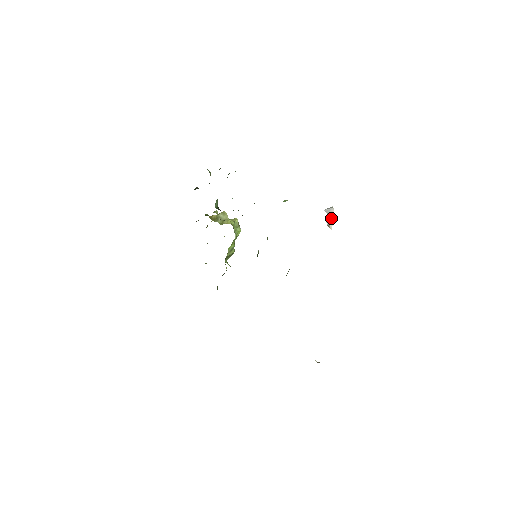
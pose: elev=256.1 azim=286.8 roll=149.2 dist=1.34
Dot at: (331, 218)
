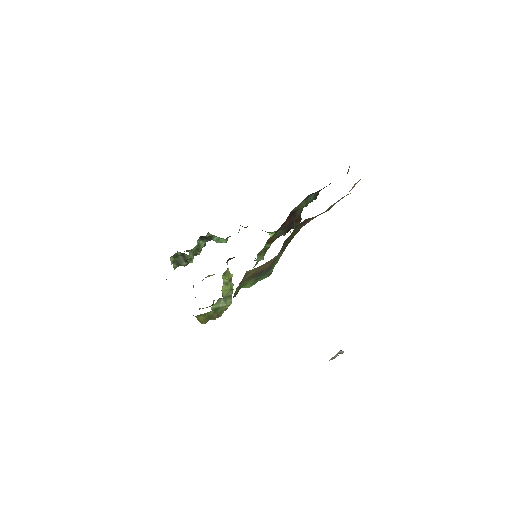
Dot at: occluded
